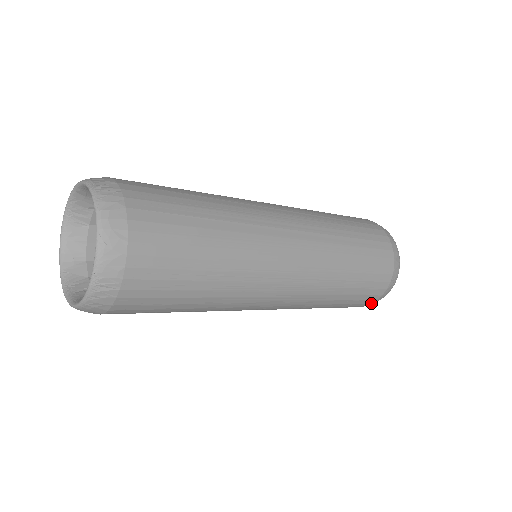
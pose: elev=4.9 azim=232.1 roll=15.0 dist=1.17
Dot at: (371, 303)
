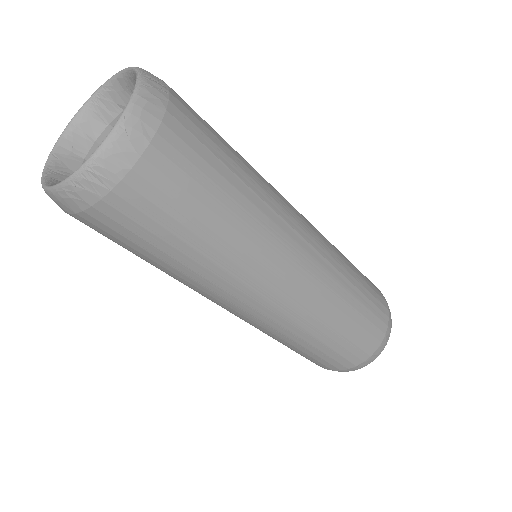
Dot at: (340, 369)
